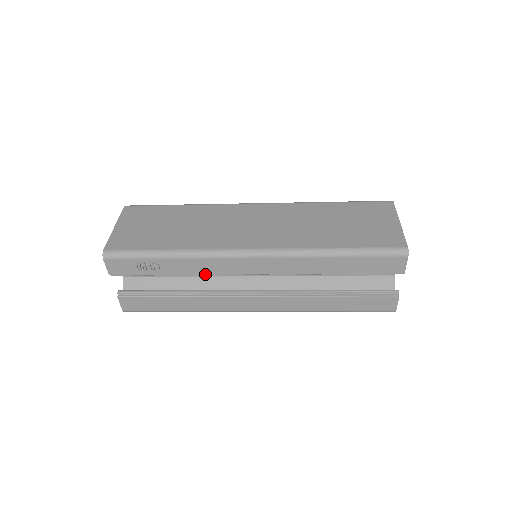
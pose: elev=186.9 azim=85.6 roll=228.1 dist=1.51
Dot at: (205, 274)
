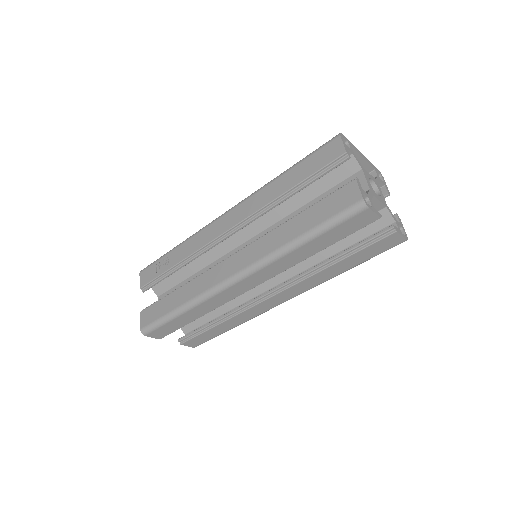
Dot at: (195, 251)
